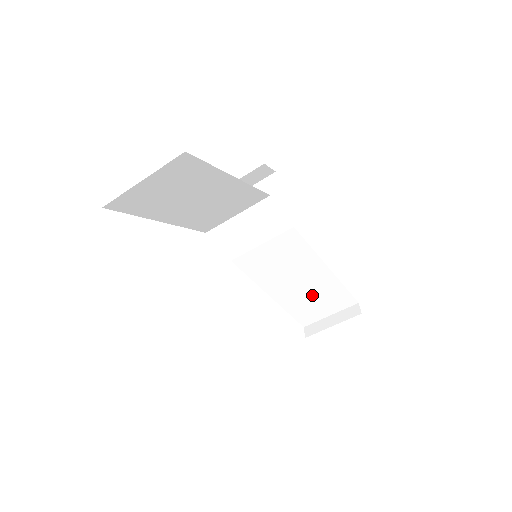
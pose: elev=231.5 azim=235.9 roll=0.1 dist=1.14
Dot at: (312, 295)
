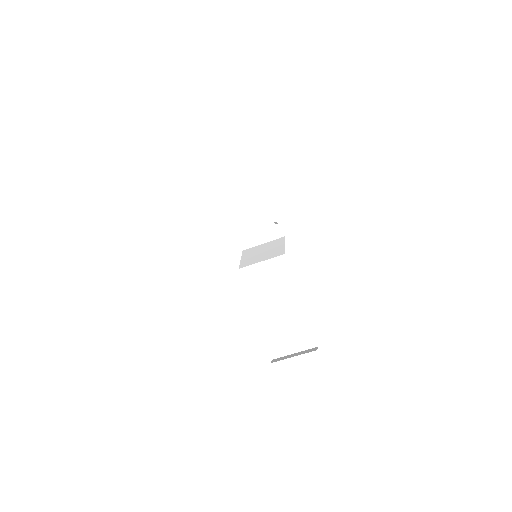
Dot at: (285, 324)
